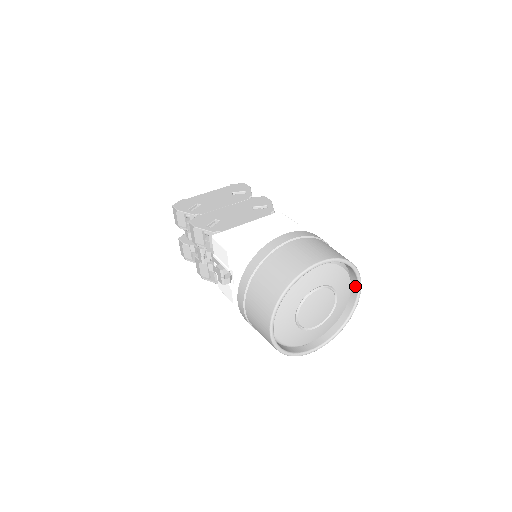
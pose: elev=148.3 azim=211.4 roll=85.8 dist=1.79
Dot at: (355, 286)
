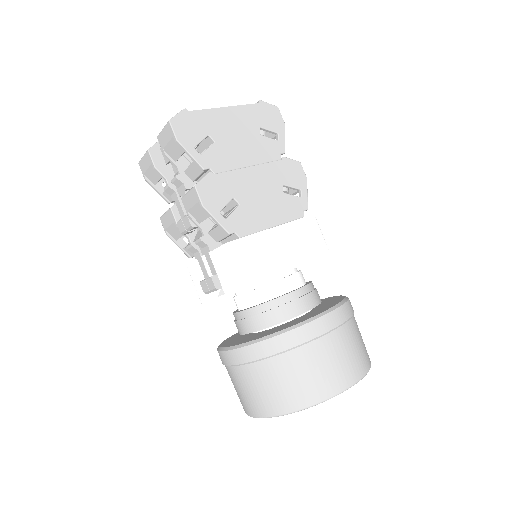
Dot at: occluded
